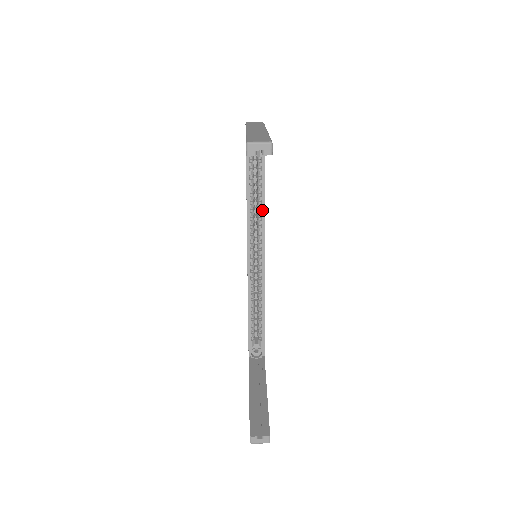
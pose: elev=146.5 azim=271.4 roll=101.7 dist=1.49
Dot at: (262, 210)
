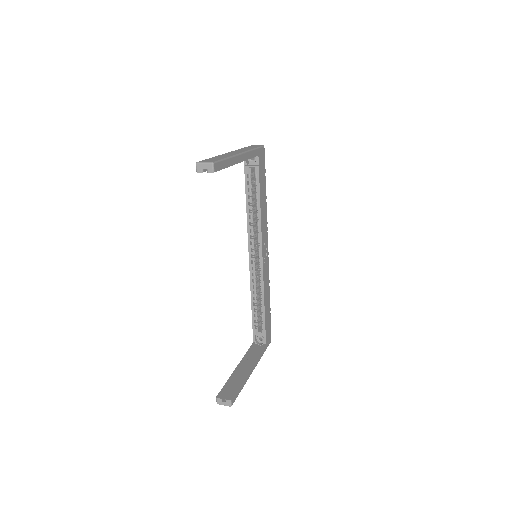
Dot at: (259, 218)
